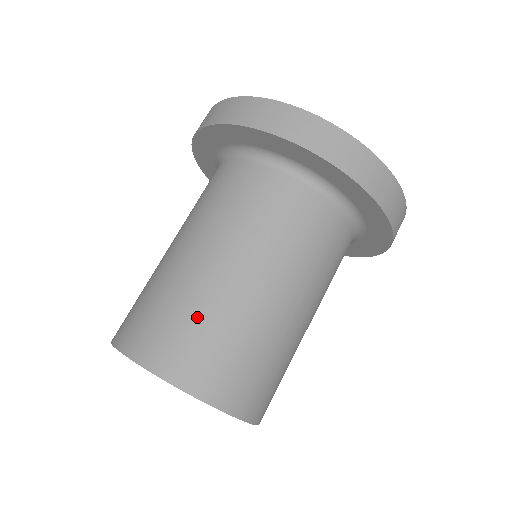
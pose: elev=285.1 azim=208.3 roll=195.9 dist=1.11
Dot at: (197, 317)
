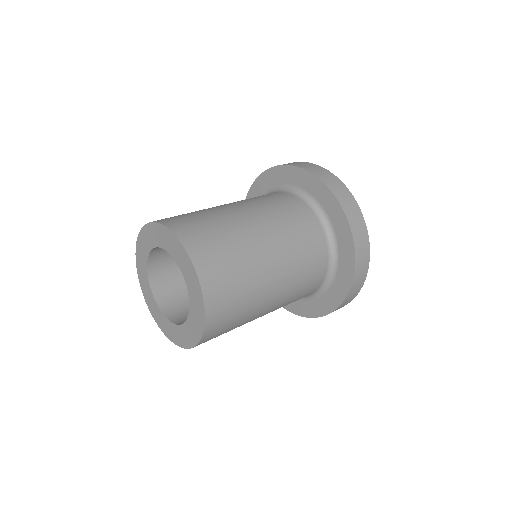
Dot at: occluded
